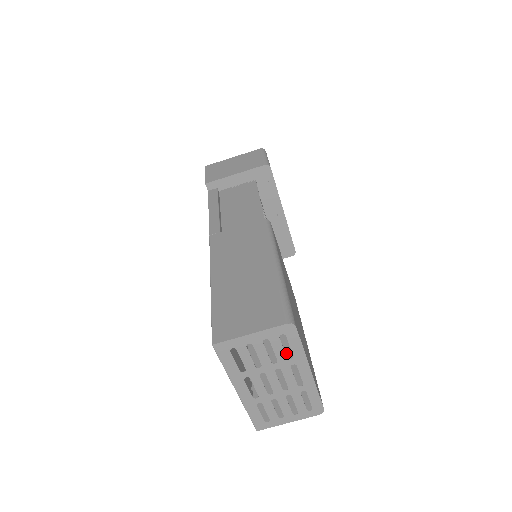
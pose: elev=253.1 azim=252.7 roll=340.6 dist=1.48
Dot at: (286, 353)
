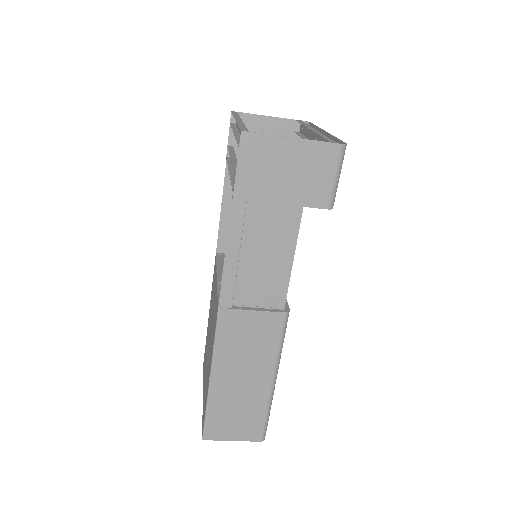
Dot at: occluded
